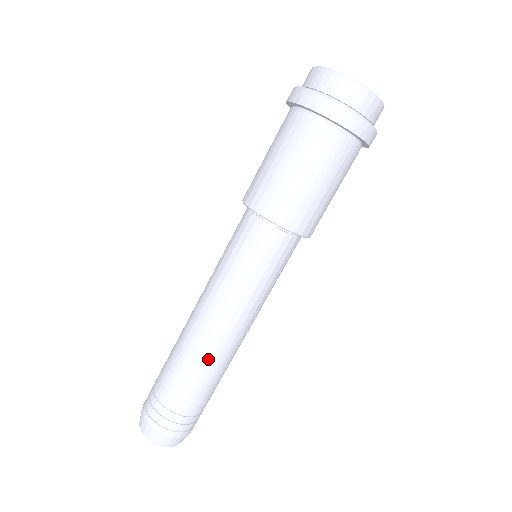
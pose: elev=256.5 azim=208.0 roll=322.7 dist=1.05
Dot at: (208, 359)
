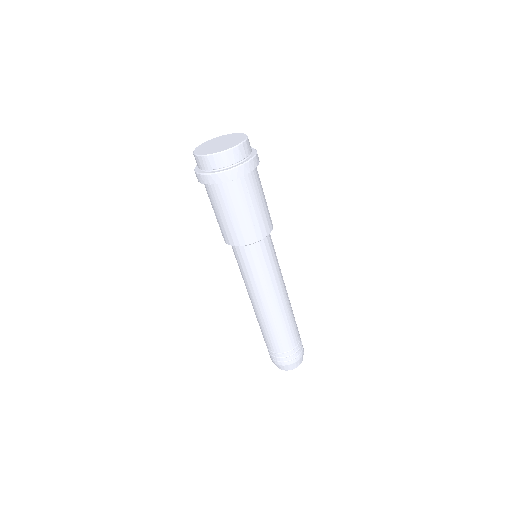
Dot at: (283, 319)
